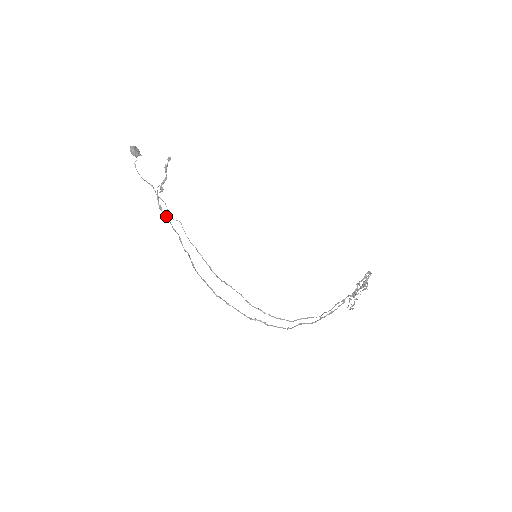
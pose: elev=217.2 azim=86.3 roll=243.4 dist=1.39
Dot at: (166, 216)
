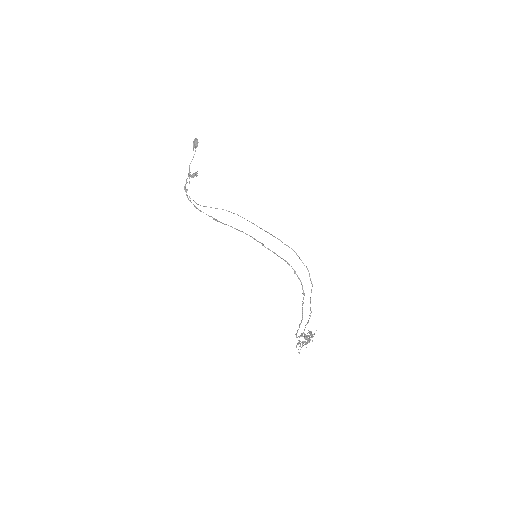
Dot at: (187, 190)
